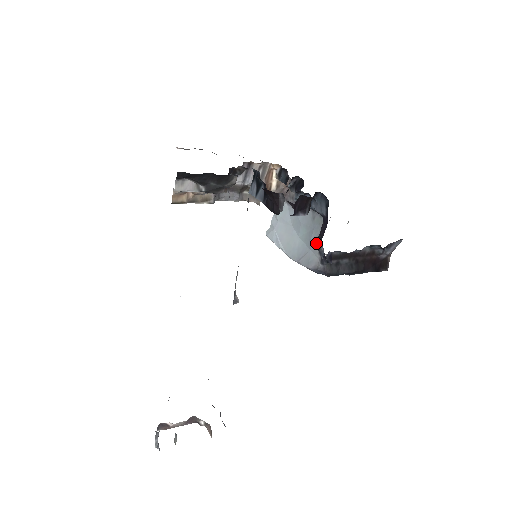
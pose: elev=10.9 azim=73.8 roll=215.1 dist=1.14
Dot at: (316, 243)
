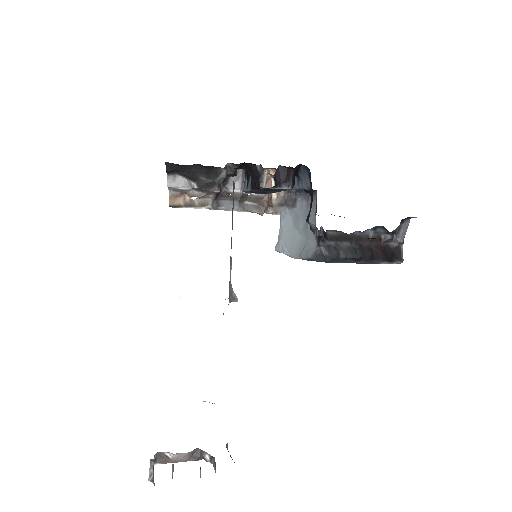
Dot at: (306, 219)
